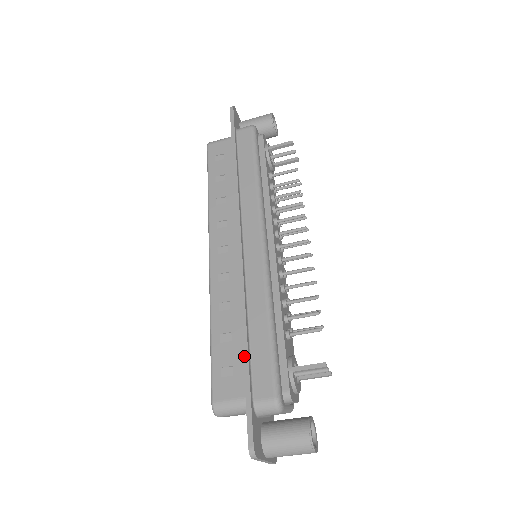
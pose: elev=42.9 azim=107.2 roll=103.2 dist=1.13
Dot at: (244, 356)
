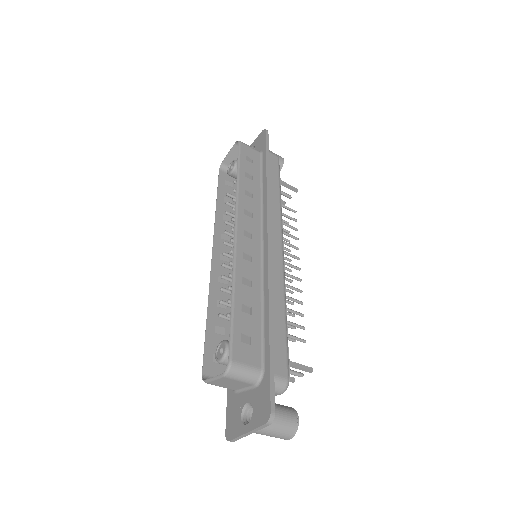
Dot at: (270, 332)
